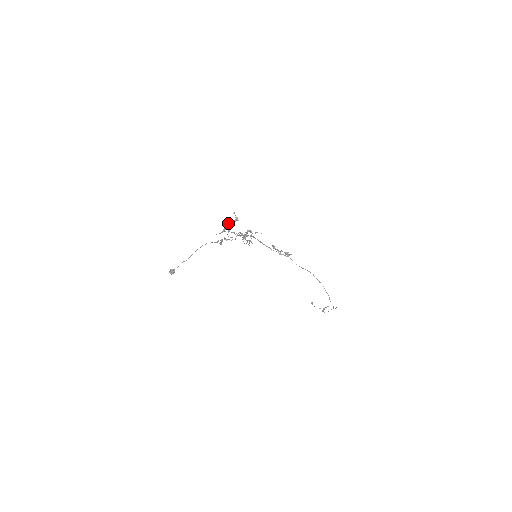
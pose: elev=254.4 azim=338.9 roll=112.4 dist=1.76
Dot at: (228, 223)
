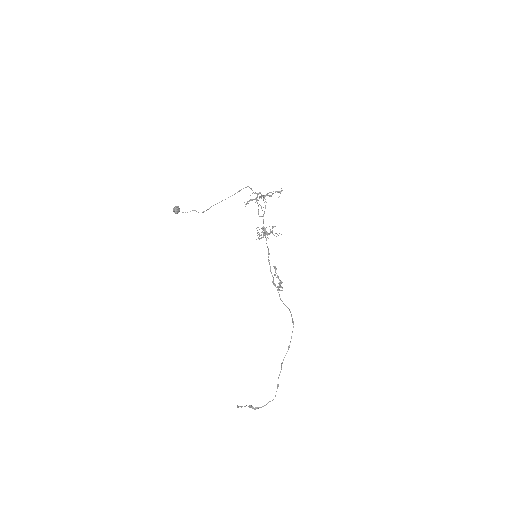
Dot at: occluded
